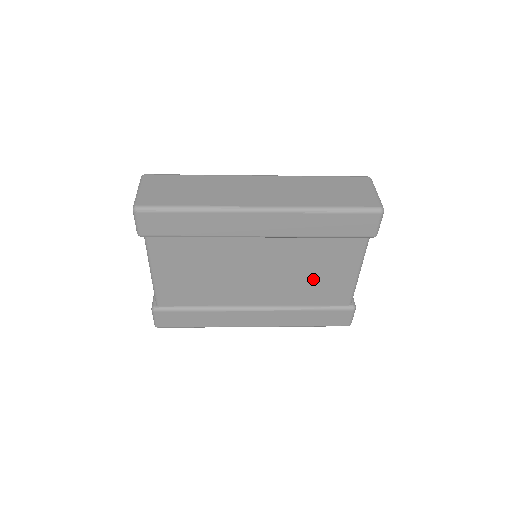
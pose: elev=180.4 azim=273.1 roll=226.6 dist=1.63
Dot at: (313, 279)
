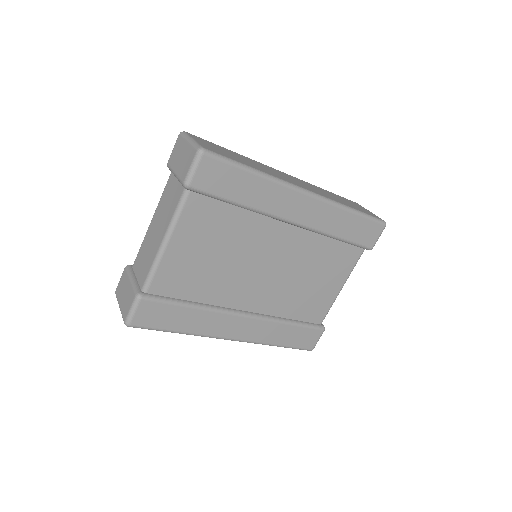
Dot at: (307, 287)
